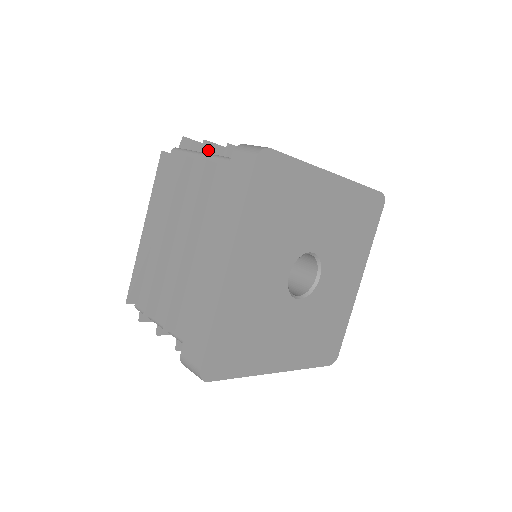
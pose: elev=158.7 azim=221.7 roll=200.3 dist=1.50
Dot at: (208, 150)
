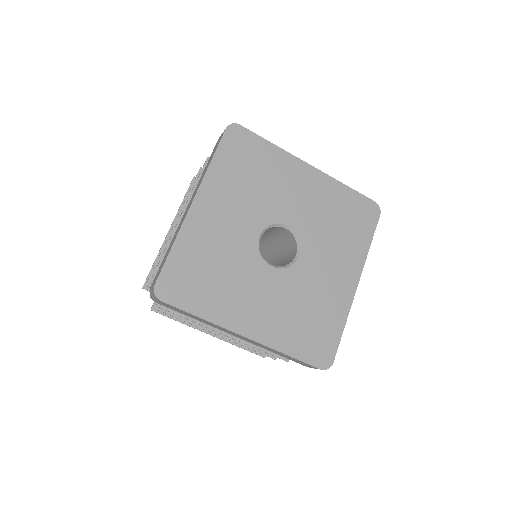
Dot at: occluded
